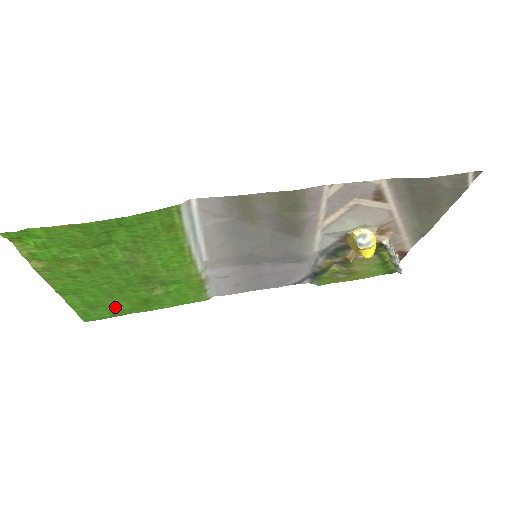
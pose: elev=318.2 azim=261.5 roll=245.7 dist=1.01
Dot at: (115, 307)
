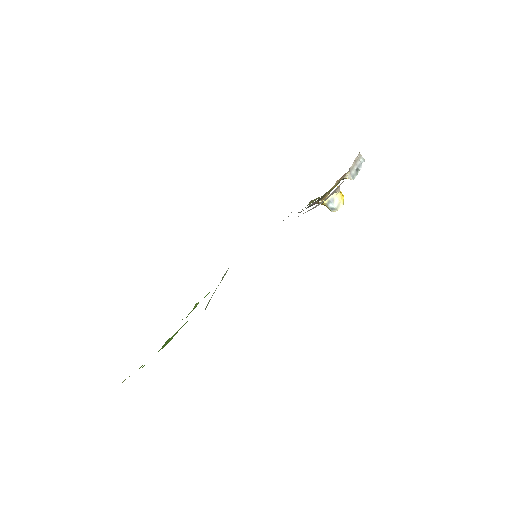
Dot at: occluded
